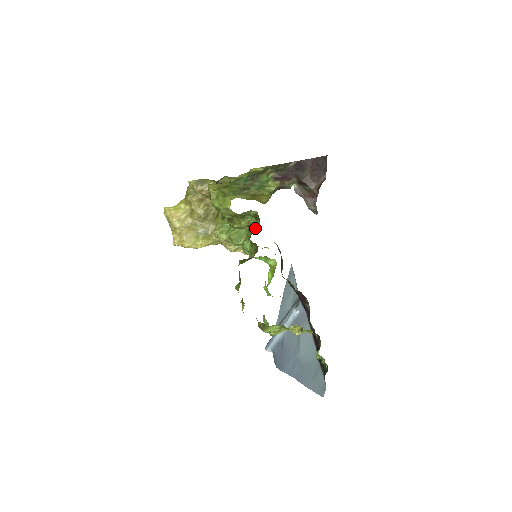
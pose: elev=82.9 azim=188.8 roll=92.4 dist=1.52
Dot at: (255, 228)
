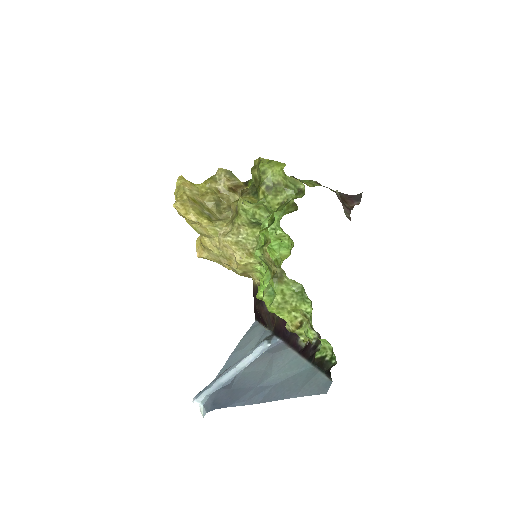
Dot at: (296, 198)
